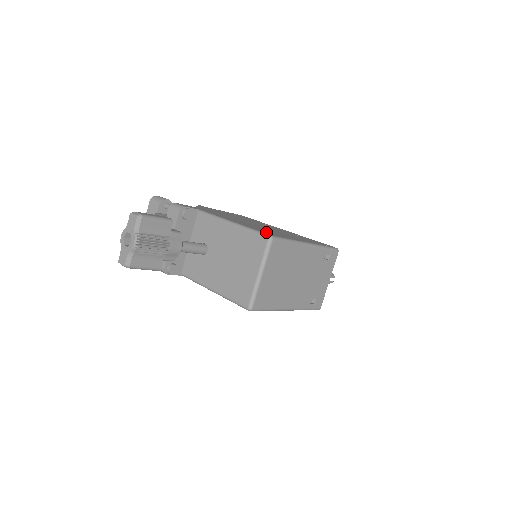
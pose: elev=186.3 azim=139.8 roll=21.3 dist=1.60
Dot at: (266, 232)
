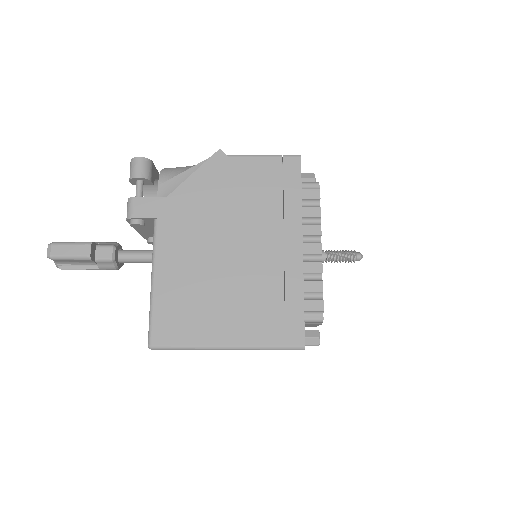
Dot at: (165, 325)
